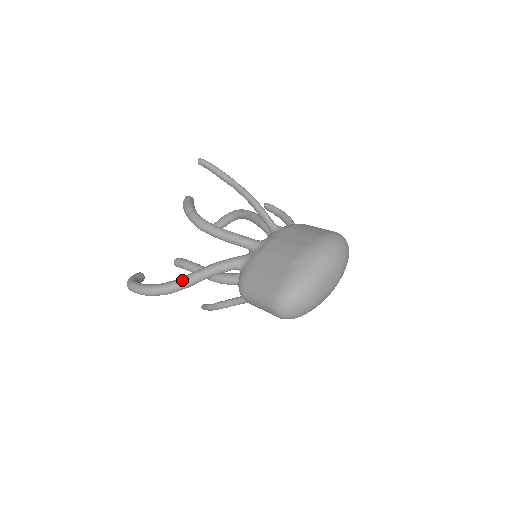
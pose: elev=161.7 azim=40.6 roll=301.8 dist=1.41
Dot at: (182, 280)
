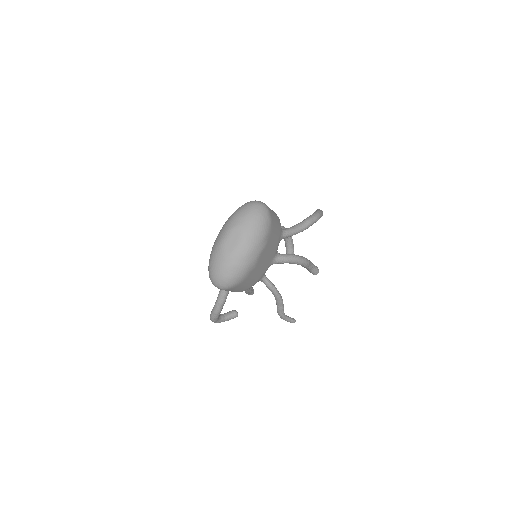
Dot at: (217, 298)
